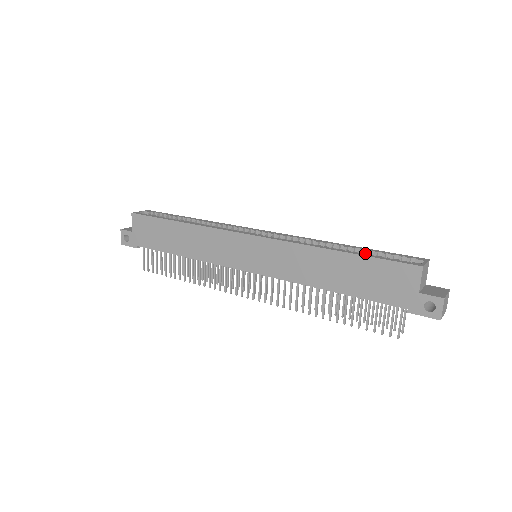
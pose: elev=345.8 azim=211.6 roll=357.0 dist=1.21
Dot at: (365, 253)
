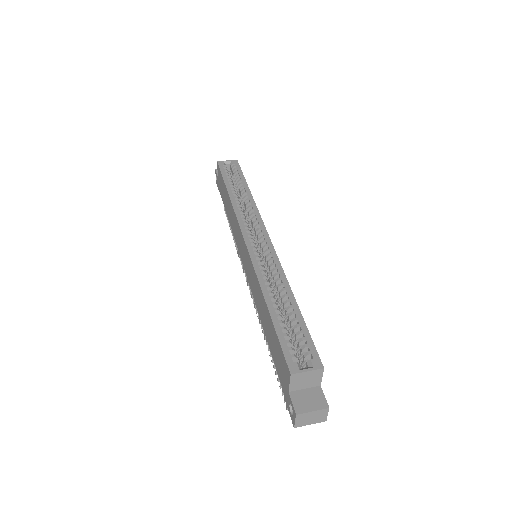
Dot at: (282, 322)
